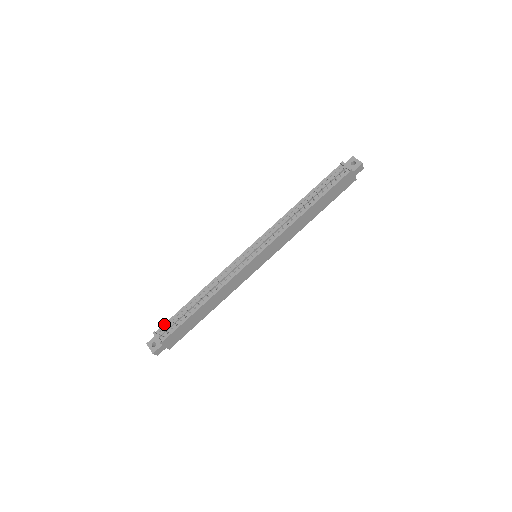
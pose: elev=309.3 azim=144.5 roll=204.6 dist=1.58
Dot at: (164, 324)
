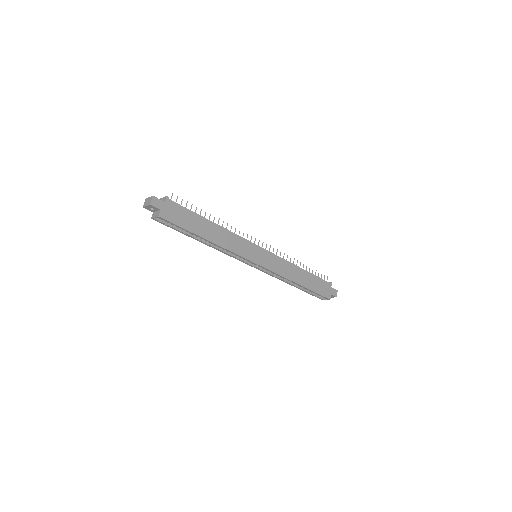
Dot at: occluded
